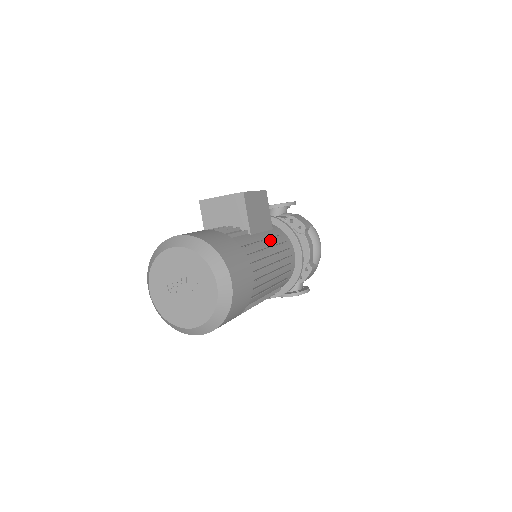
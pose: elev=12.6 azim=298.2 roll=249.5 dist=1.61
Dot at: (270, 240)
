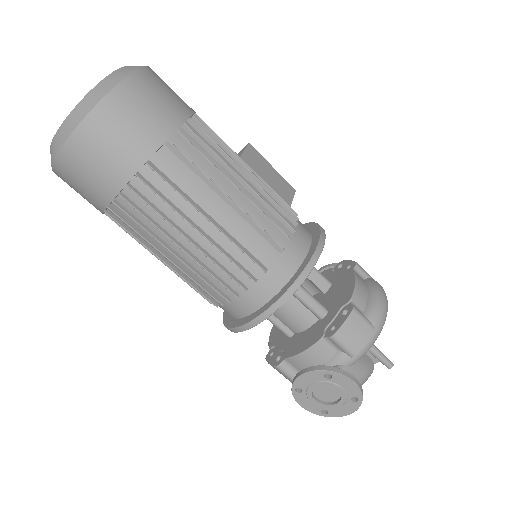
Dot at: occluded
